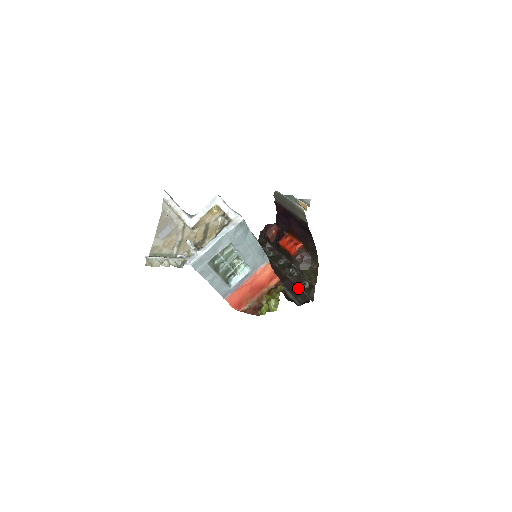
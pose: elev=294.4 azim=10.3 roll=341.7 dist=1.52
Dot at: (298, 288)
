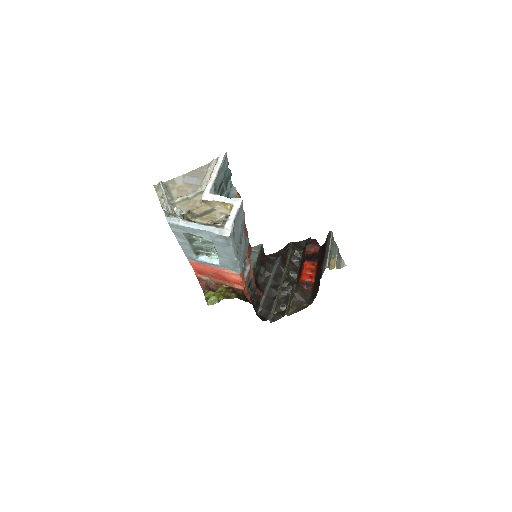
Dot at: (273, 303)
